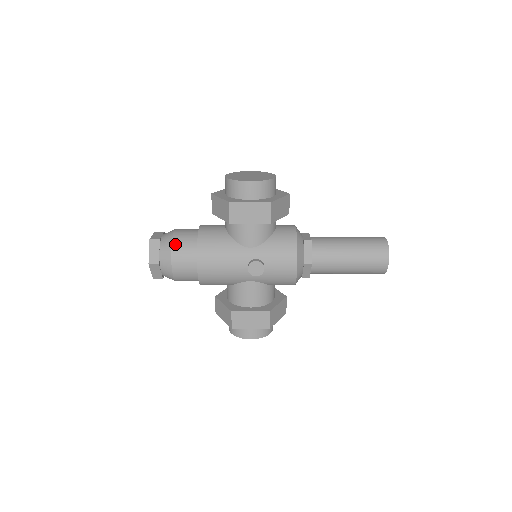
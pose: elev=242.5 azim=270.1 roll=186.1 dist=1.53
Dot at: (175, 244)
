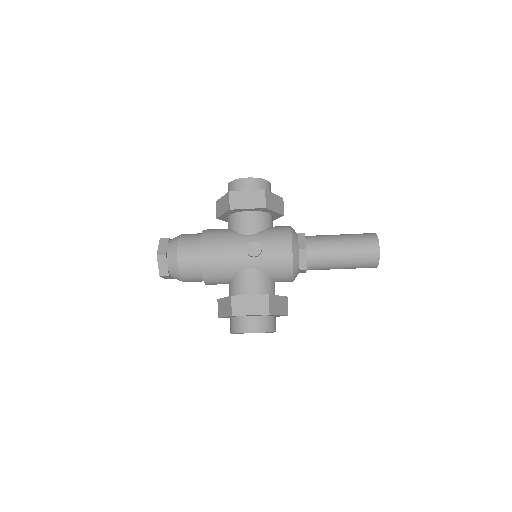
Dot at: (182, 238)
